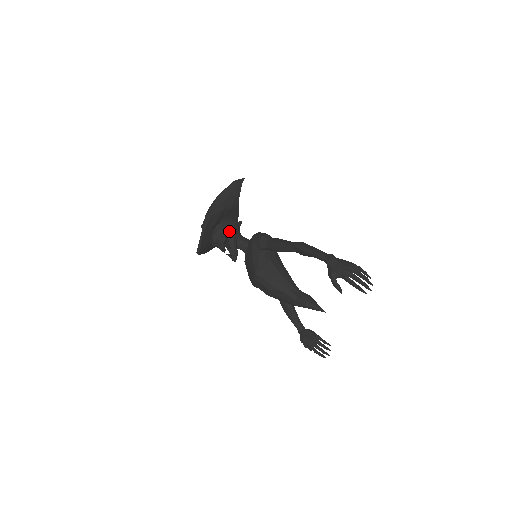
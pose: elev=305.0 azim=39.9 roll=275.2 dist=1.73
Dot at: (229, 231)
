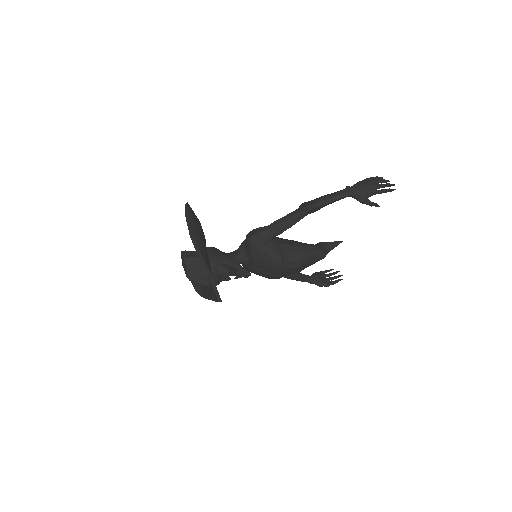
Dot at: (221, 258)
